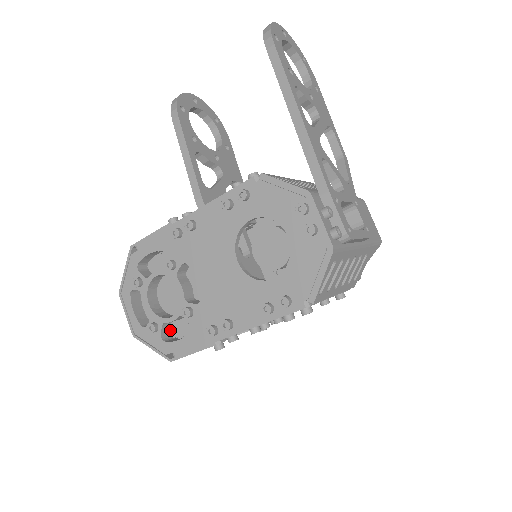
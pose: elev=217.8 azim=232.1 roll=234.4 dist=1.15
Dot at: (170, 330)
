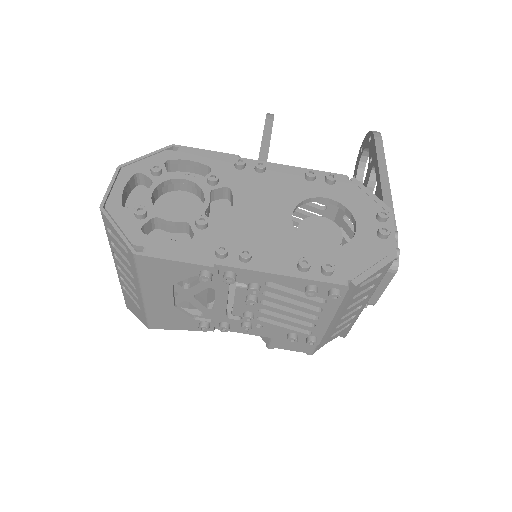
Dot at: (147, 234)
